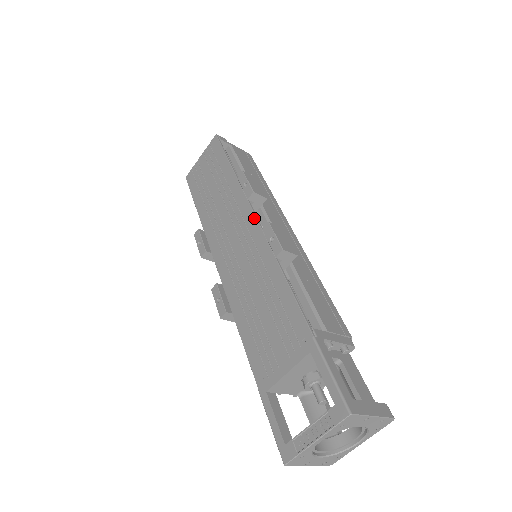
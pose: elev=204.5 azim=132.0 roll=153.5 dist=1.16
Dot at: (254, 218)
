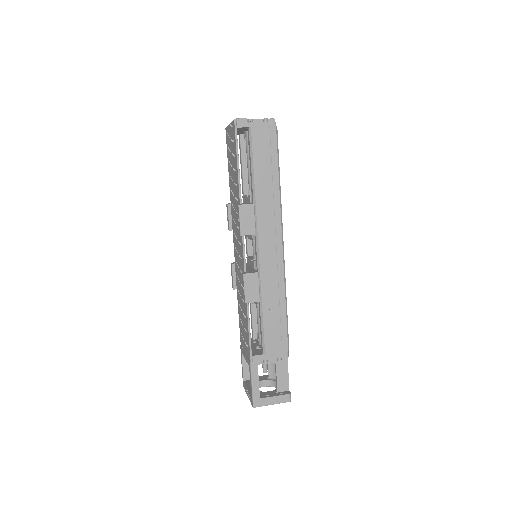
Dot at: (242, 252)
